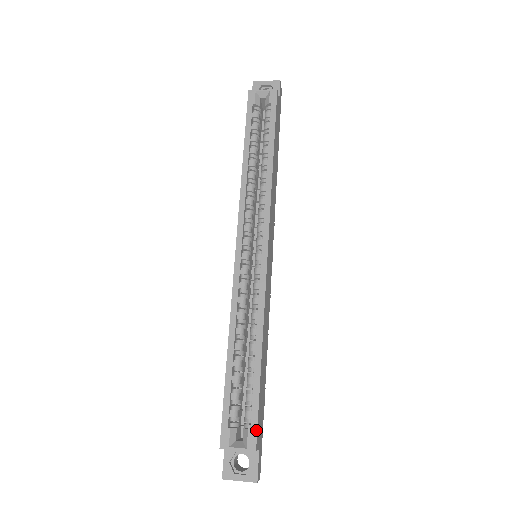
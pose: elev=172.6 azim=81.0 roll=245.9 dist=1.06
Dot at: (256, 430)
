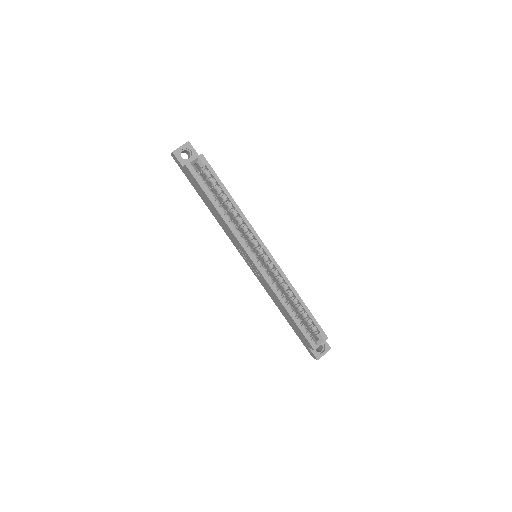
Dot at: (323, 331)
